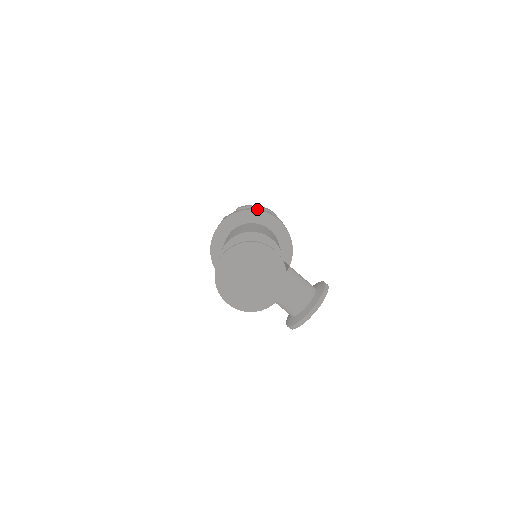
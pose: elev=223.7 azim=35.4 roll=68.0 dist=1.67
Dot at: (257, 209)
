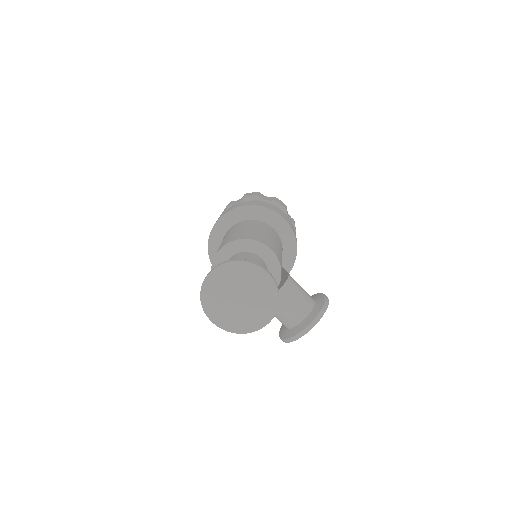
Dot at: (263, 205)
